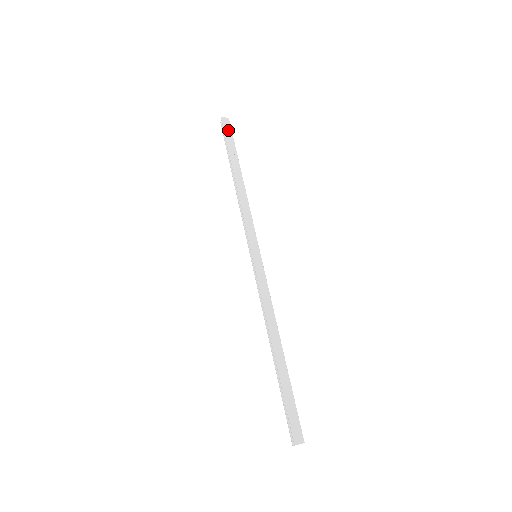
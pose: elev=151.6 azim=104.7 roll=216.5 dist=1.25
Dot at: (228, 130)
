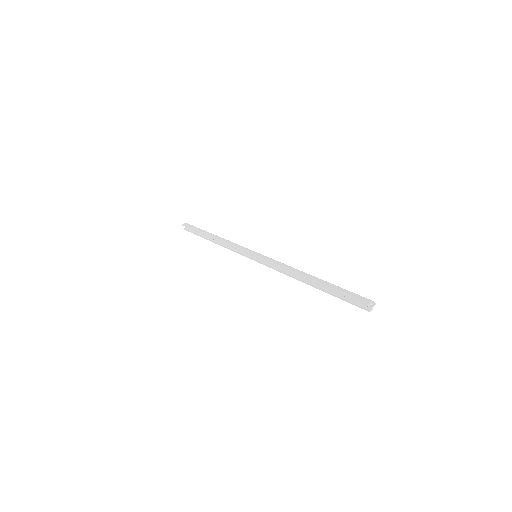
Dot at: (191, 226)
